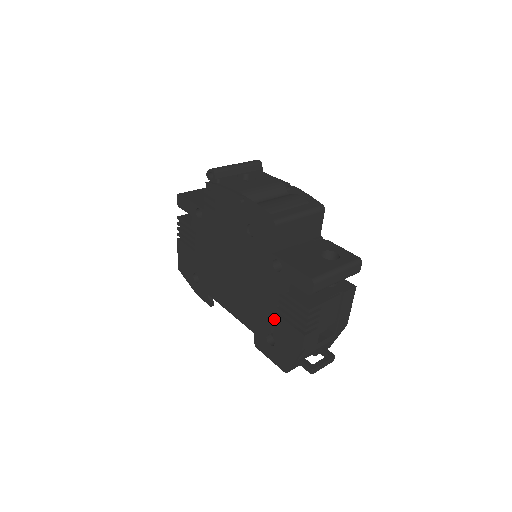
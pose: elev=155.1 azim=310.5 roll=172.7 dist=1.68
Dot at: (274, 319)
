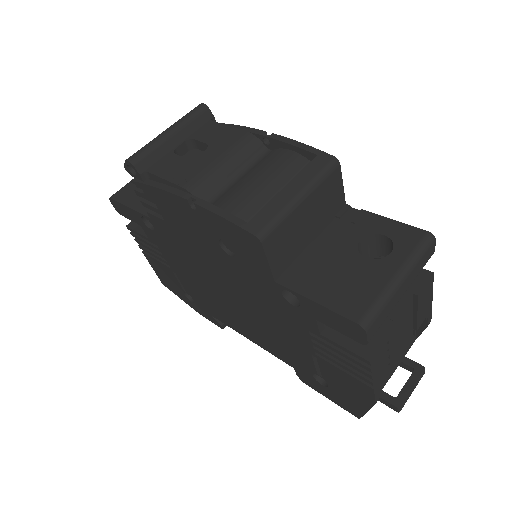
Dot at: (315, 357)
